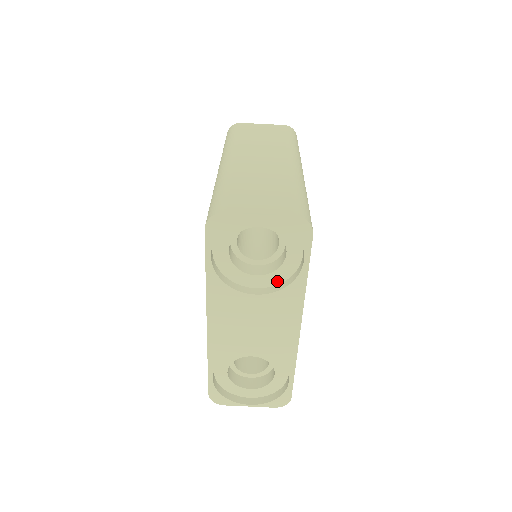
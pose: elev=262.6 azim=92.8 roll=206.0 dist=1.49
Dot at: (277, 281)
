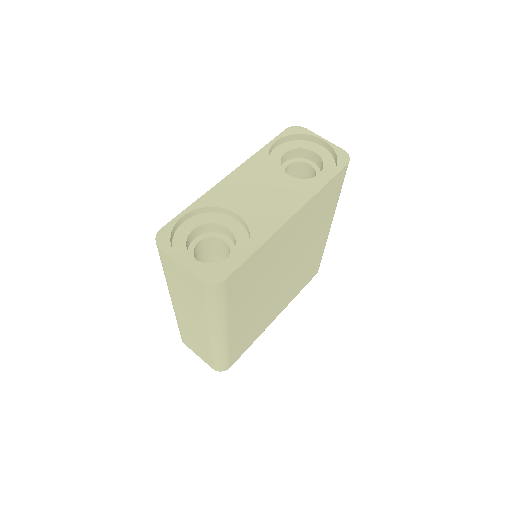
Dot at: occluded
